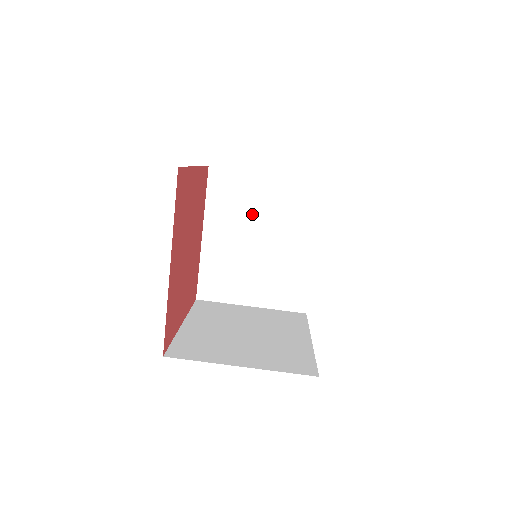
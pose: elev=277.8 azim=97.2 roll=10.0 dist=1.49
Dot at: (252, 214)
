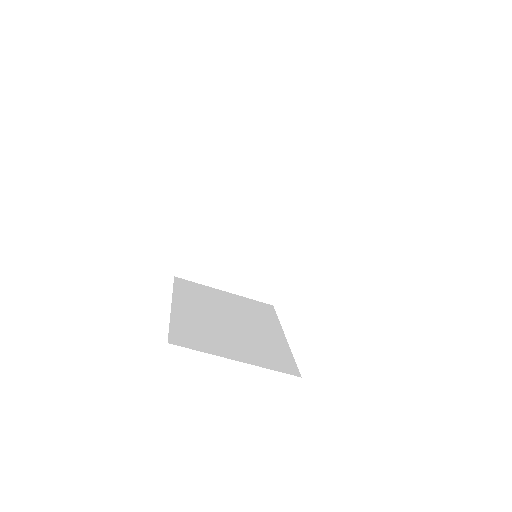
Dot at: (247, 208)
